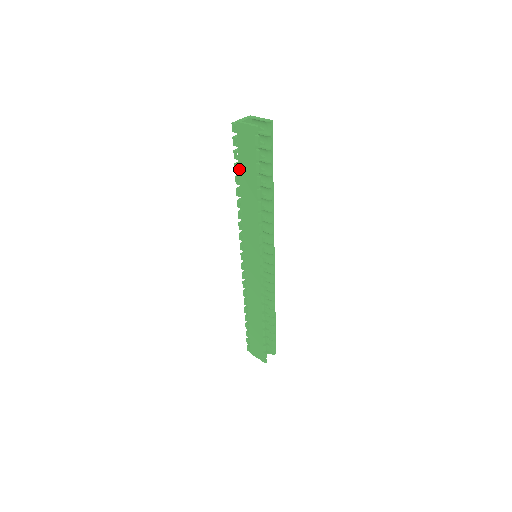
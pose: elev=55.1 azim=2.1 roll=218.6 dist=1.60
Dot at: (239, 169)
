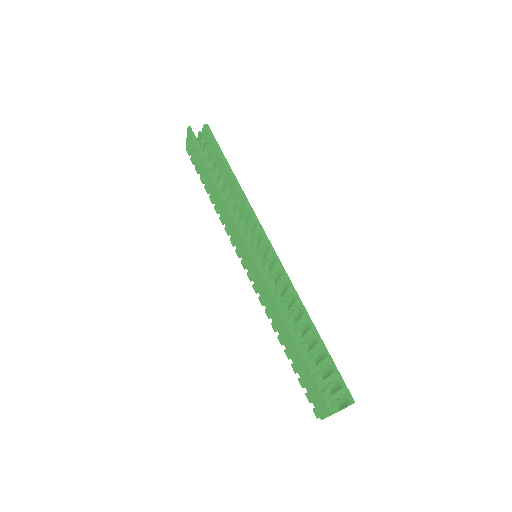
Dot at: (202, 177)
